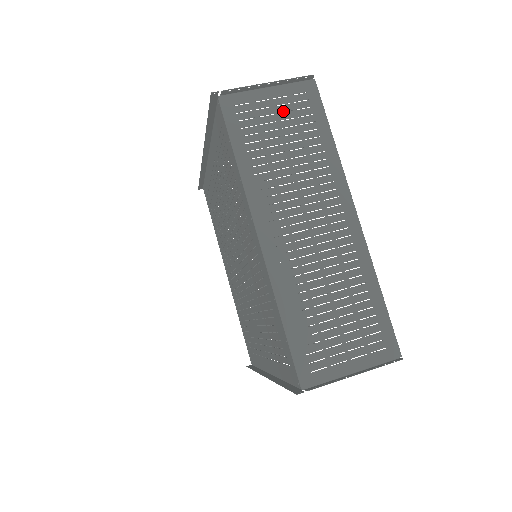
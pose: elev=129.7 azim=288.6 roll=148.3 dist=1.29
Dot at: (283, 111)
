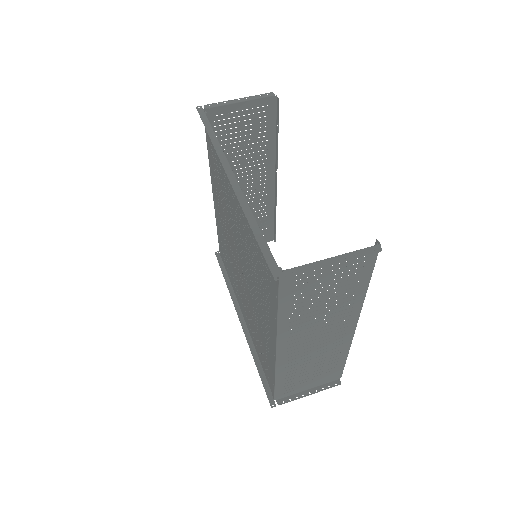
Dot at: (336, 274)
